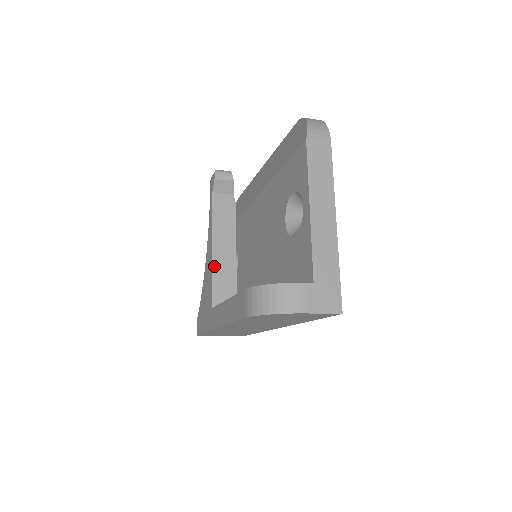
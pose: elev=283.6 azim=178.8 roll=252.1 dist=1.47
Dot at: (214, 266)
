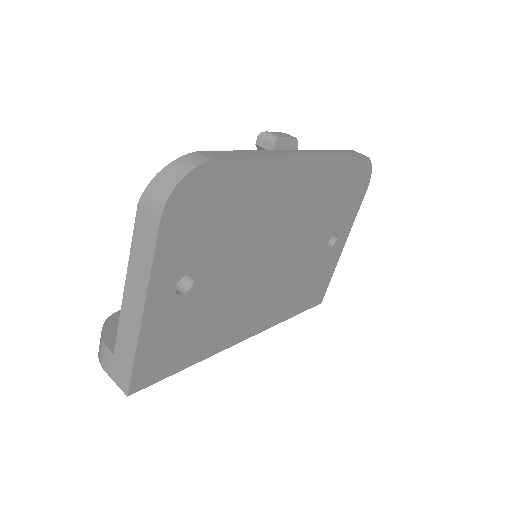
Dot at: occluded
